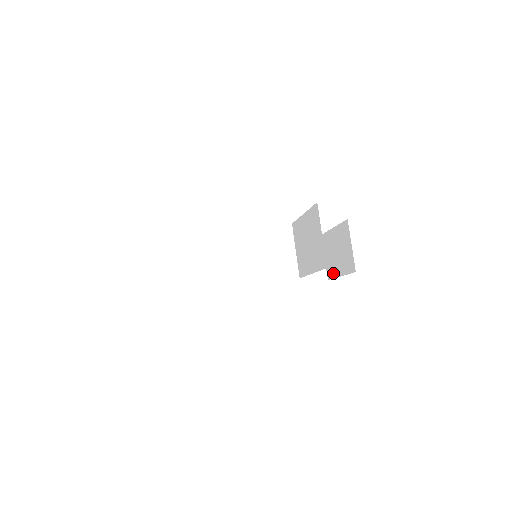
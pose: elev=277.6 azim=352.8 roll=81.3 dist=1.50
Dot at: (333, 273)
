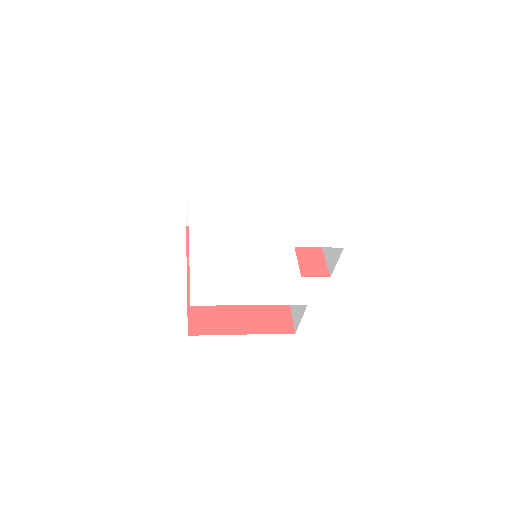
Dot at: occluded
